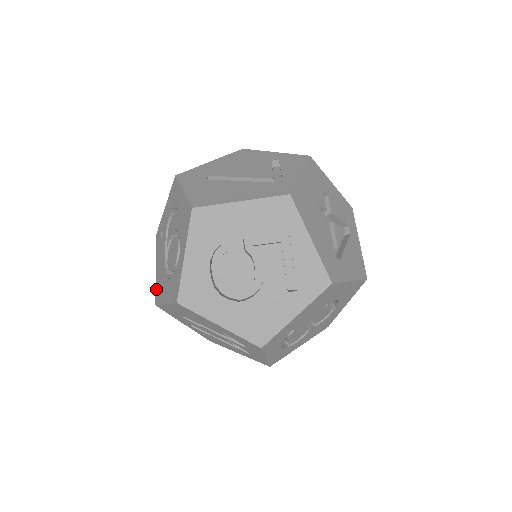
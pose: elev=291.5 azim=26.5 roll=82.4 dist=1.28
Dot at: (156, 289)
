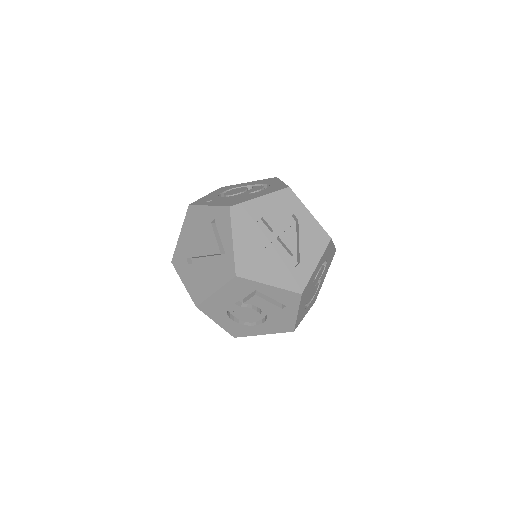
Dot at: occluded
